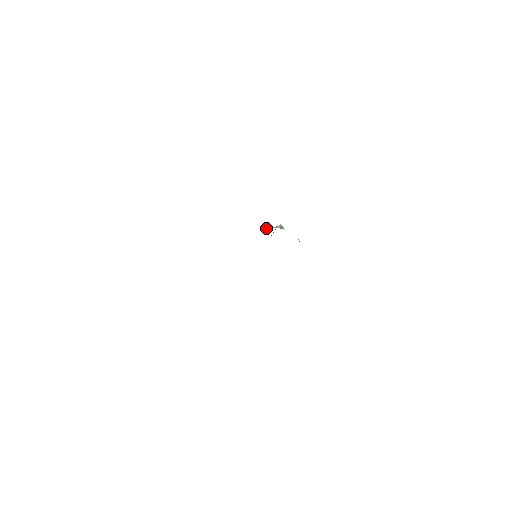
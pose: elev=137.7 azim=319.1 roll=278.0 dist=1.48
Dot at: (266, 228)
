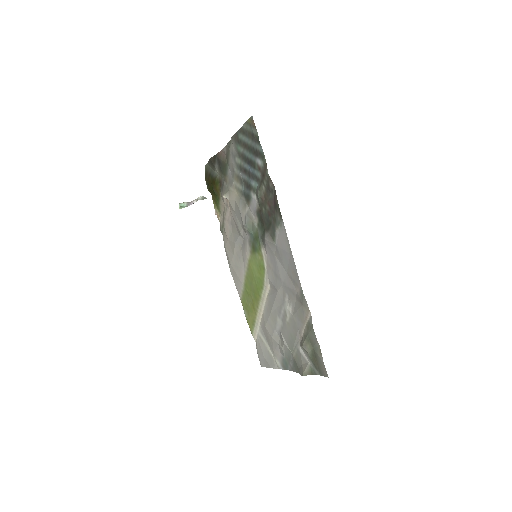
Dot at: occluded
